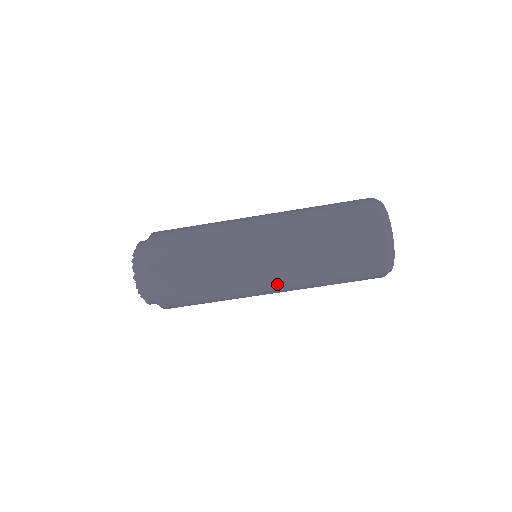
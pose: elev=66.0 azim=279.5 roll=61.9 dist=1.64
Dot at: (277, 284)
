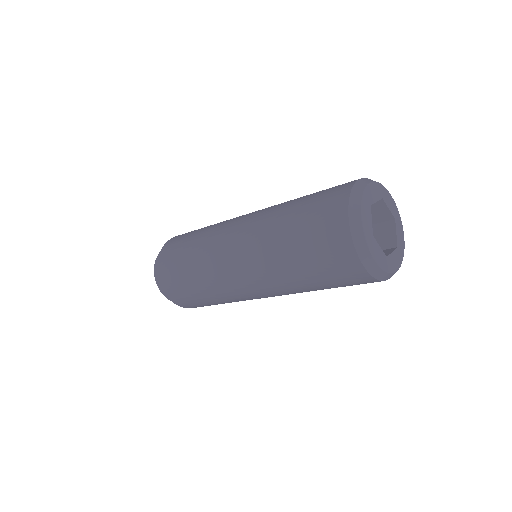
Dot at: occluded
